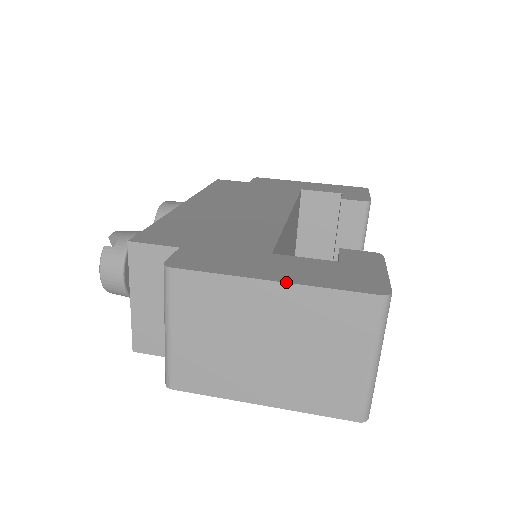
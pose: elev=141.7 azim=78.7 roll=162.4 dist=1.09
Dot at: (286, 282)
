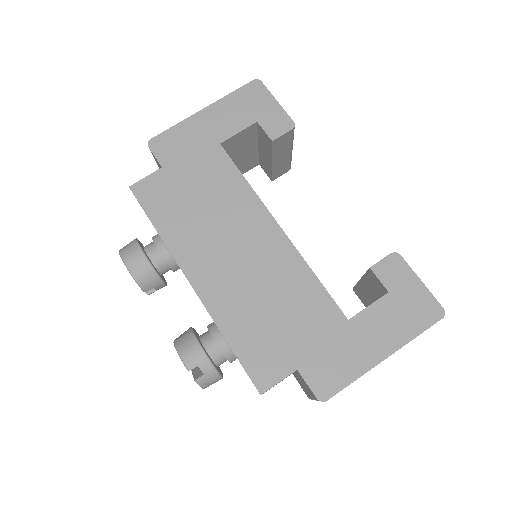
Dot at: occluded
